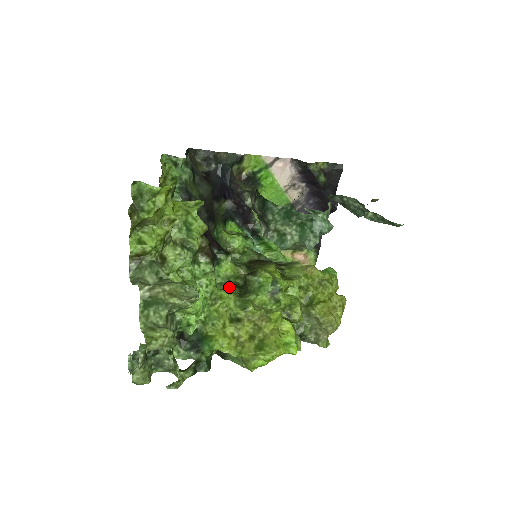
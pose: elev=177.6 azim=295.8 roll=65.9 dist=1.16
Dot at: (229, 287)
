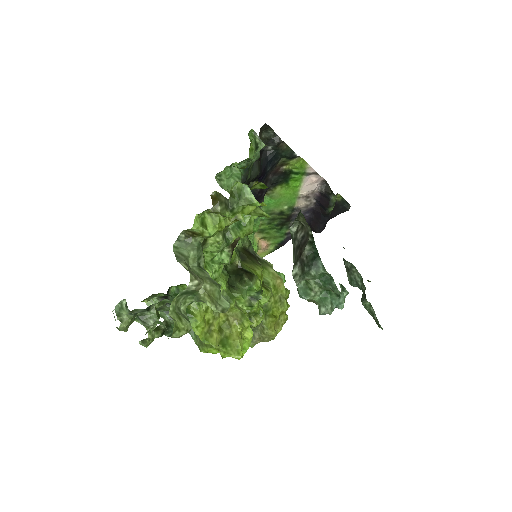
Dot at: (226, 276)
